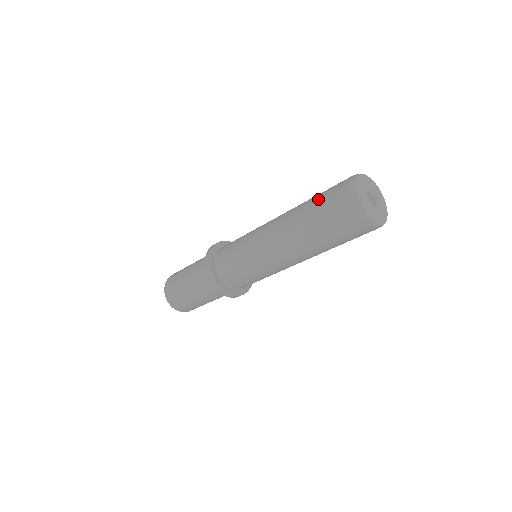
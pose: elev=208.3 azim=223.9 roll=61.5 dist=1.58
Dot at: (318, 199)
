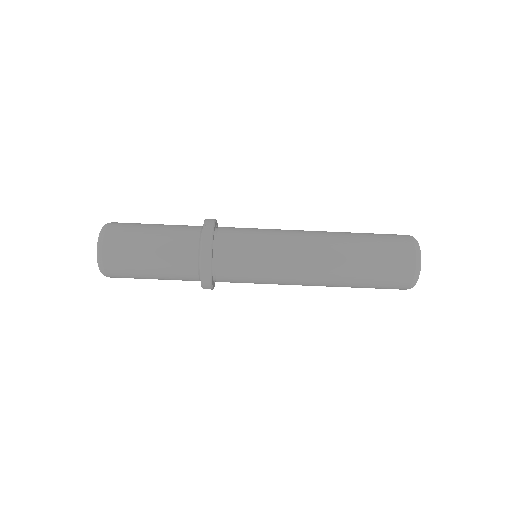
Dot at: (370, 233)
